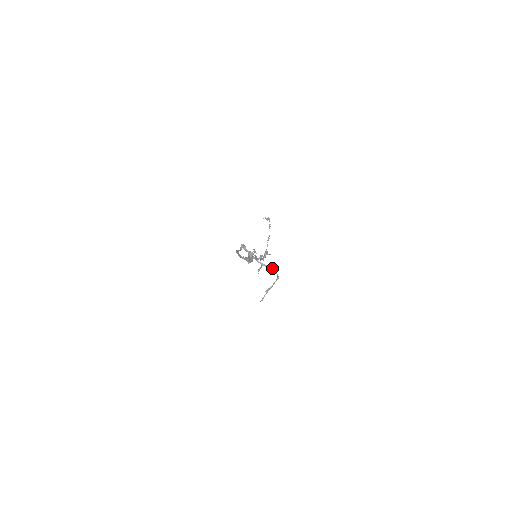
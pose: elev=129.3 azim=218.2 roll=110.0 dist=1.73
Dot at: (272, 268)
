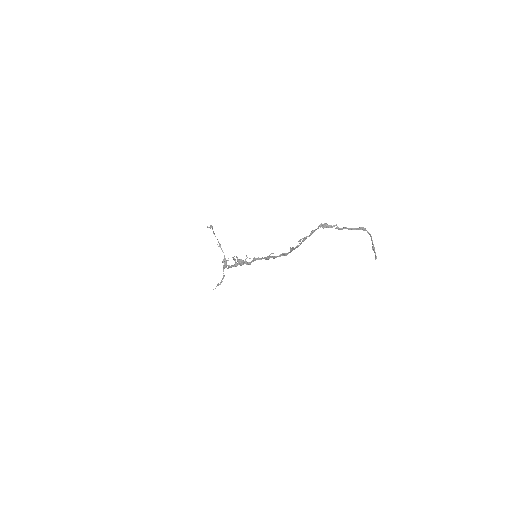
Dot at: (361, 227)
